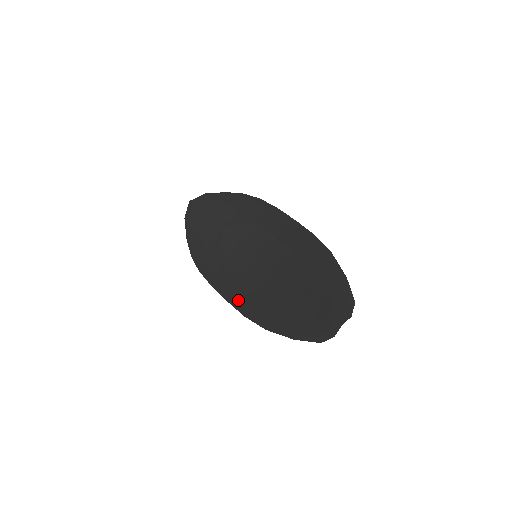
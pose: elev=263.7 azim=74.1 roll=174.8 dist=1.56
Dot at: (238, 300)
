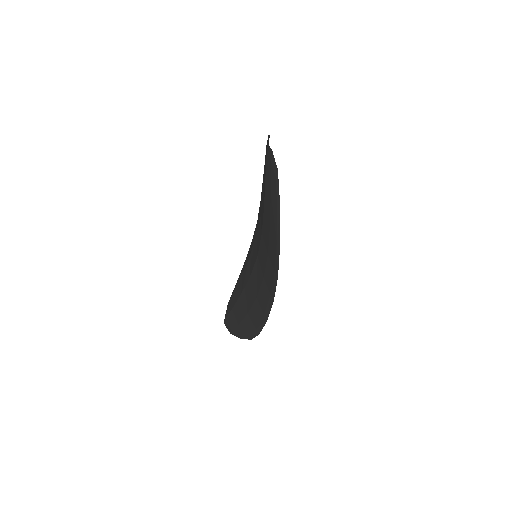
Dot at: (271, 284)
